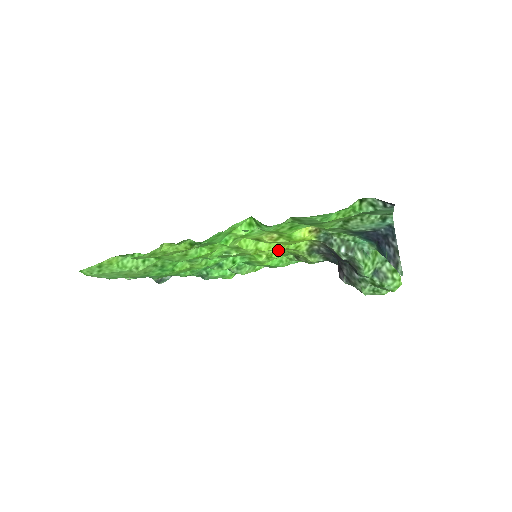
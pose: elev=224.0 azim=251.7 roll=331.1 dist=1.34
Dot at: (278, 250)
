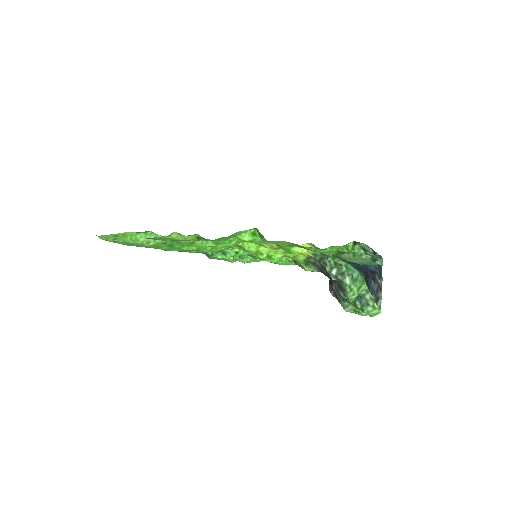
Dot at: occluded
